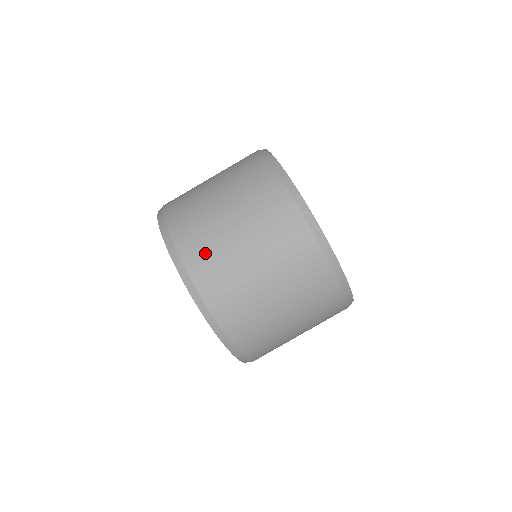
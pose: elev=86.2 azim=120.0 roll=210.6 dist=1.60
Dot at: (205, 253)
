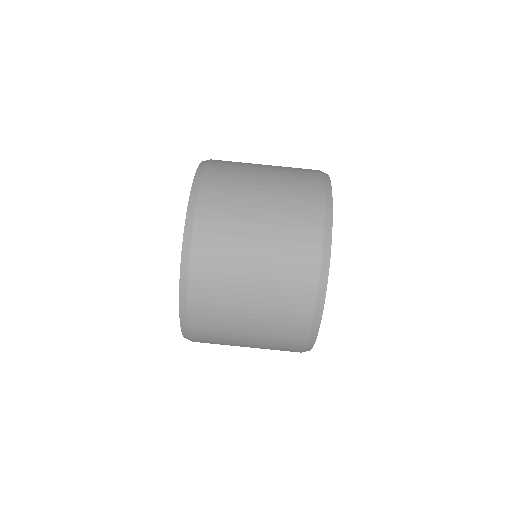
Dot at: (212, 303)
